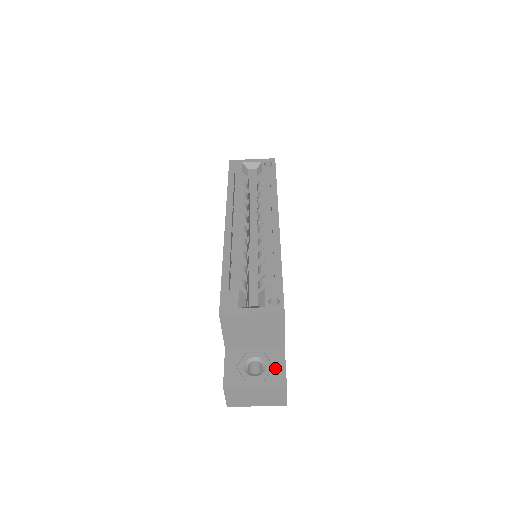
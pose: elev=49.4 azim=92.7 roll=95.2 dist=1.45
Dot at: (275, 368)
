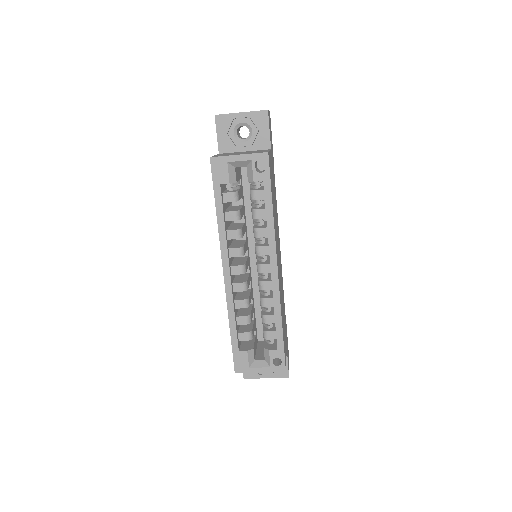
Dot at: occluded
